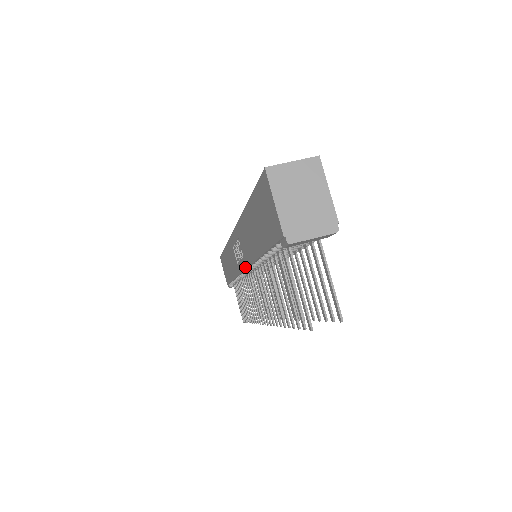
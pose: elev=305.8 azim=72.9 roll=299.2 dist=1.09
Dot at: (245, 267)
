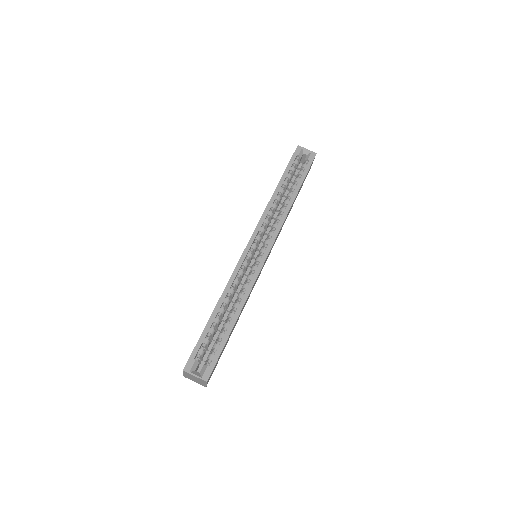
Dot at: occluded
